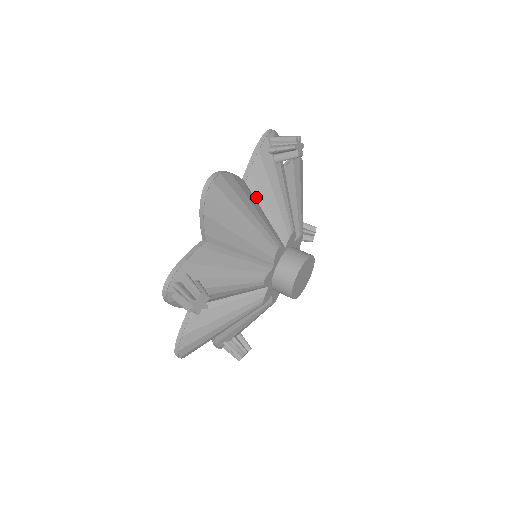
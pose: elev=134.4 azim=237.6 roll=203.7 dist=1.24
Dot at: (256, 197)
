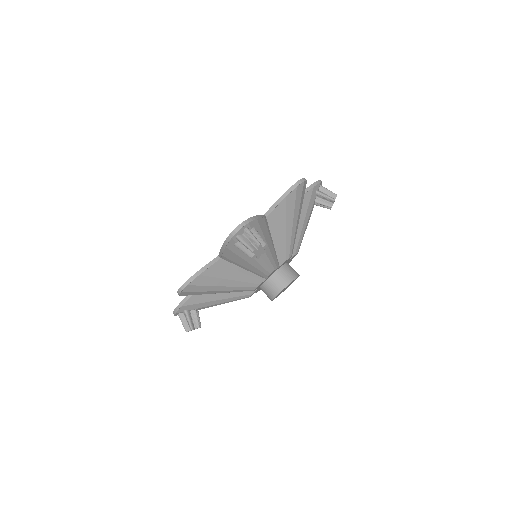
Dot at: (233, 263)
